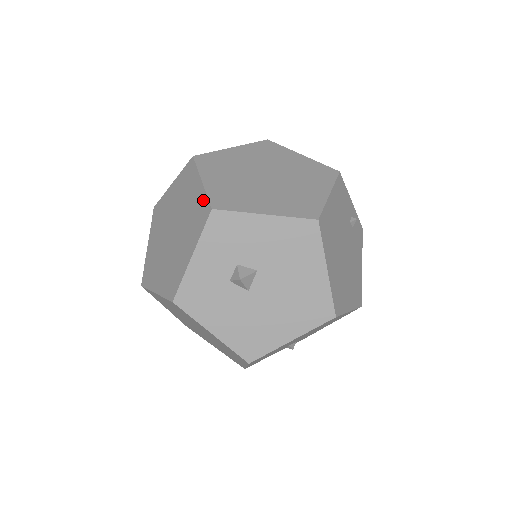
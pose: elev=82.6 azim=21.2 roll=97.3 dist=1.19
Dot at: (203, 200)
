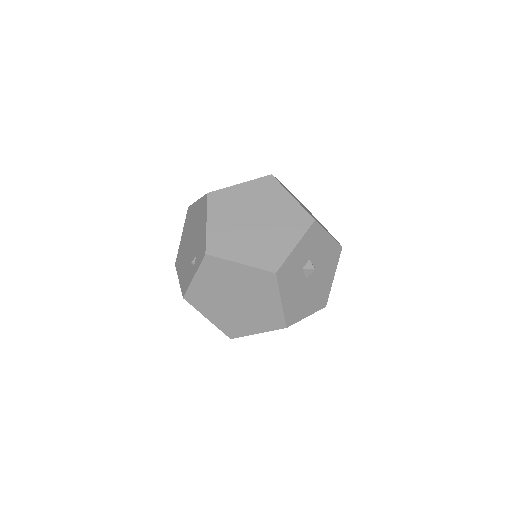
Dot at: (301, 211)
